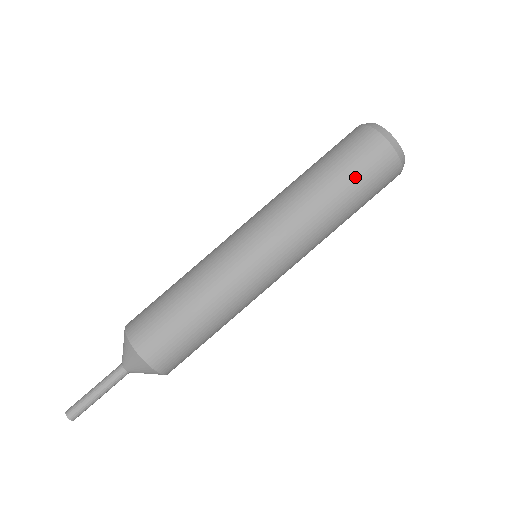
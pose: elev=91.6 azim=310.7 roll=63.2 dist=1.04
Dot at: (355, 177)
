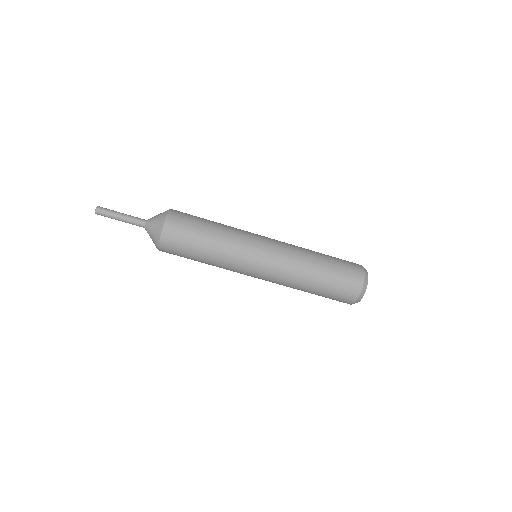
Dot at: (326, 295)
